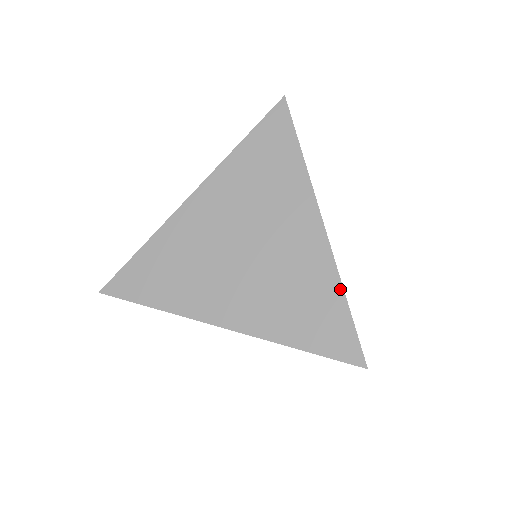
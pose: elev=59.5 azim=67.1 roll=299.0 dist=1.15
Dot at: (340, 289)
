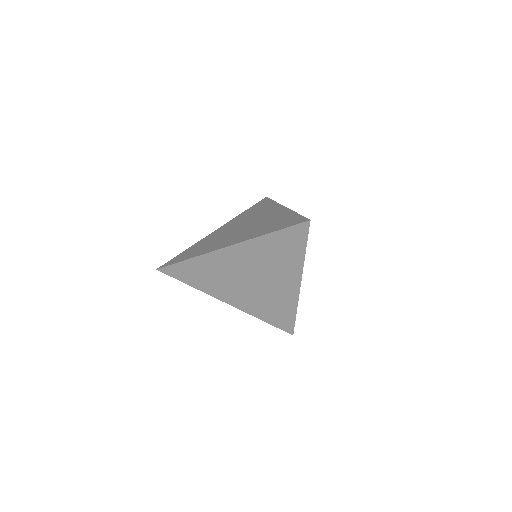
Dot at: (295, 310)
